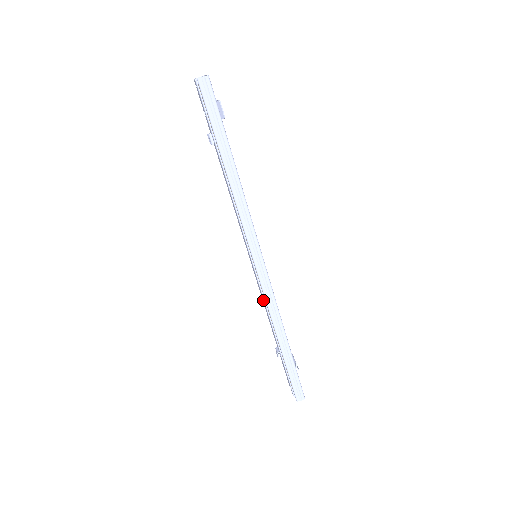
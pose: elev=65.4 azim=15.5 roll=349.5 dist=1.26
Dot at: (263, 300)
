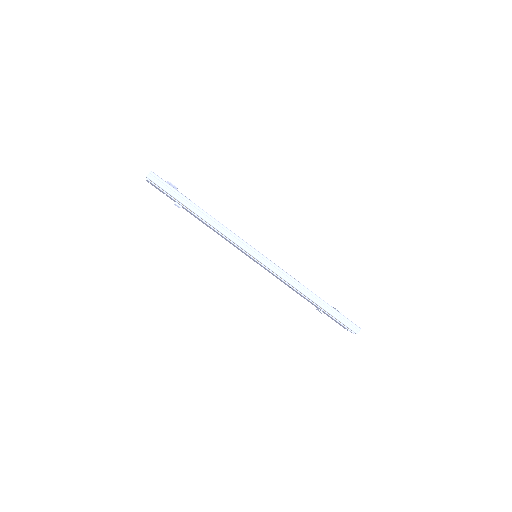
Dot at: occluded
